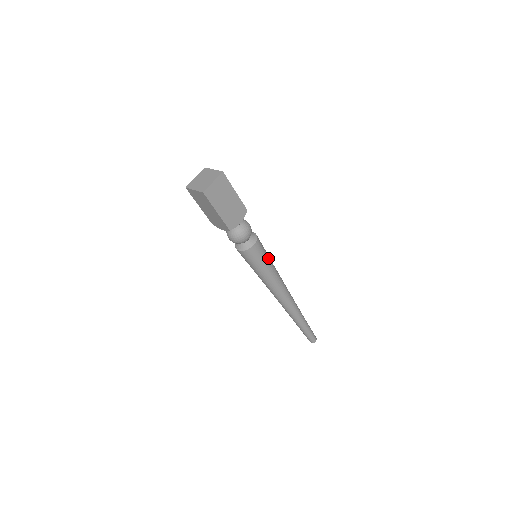
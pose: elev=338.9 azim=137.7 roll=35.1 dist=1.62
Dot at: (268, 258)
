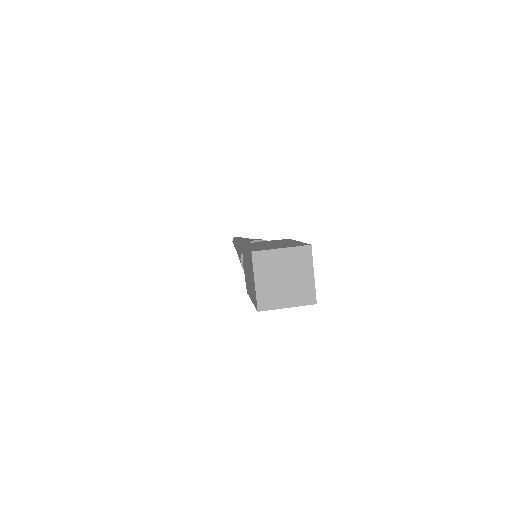
Dot at: occluded
